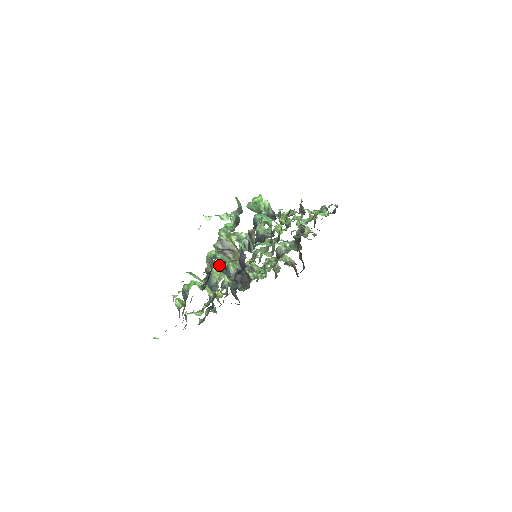
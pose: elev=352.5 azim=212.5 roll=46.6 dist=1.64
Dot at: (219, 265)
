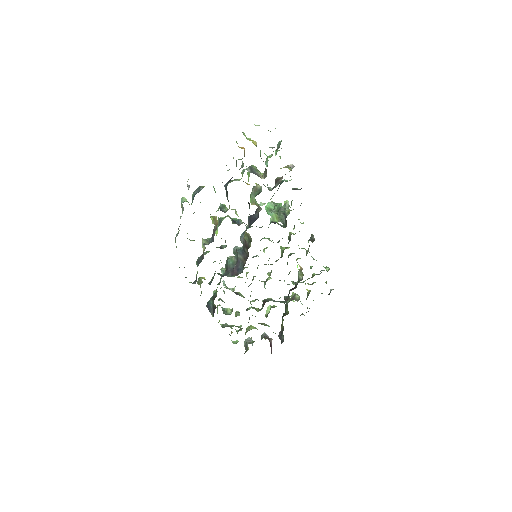
Dot at: occluded
